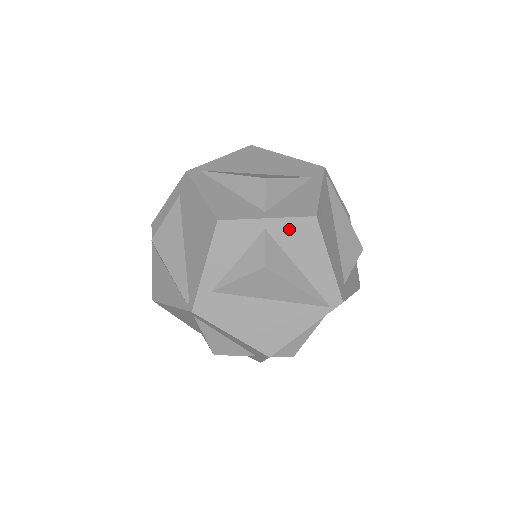
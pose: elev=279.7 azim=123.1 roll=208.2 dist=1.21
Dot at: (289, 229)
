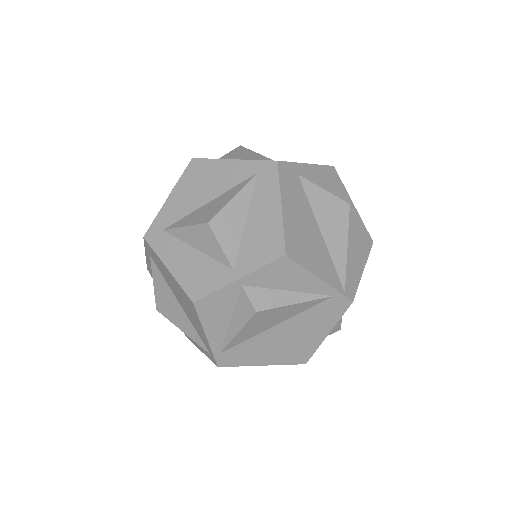
Dot at: (358, 224)
